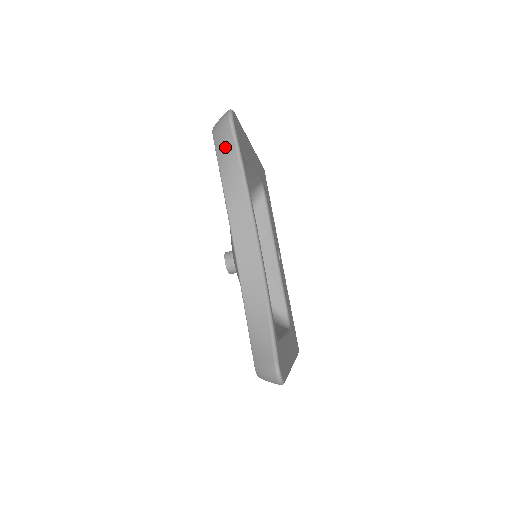
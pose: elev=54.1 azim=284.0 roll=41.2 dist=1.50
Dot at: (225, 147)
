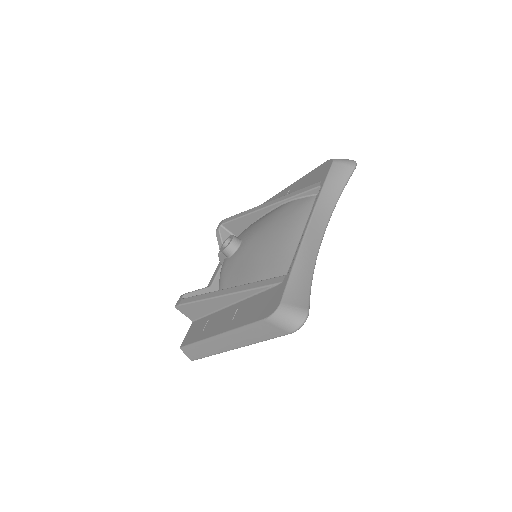
Dot at: (340, 173)
